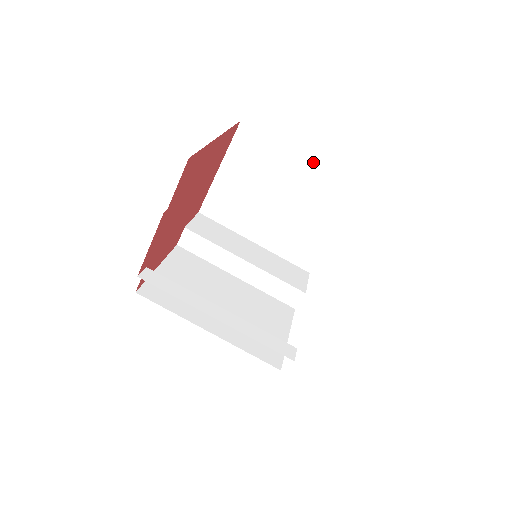
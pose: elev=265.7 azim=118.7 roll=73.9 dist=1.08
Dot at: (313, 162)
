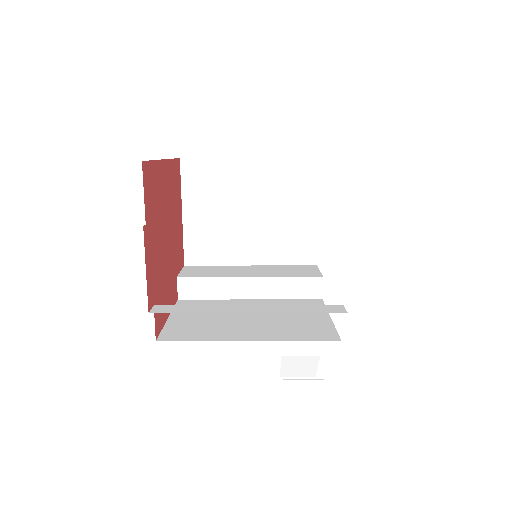
Dot at: (262, 159)
